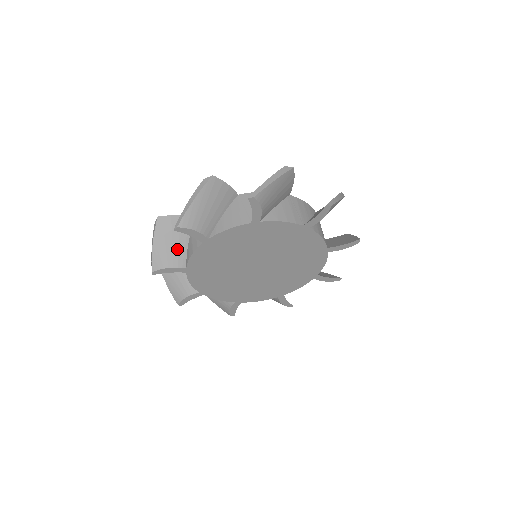
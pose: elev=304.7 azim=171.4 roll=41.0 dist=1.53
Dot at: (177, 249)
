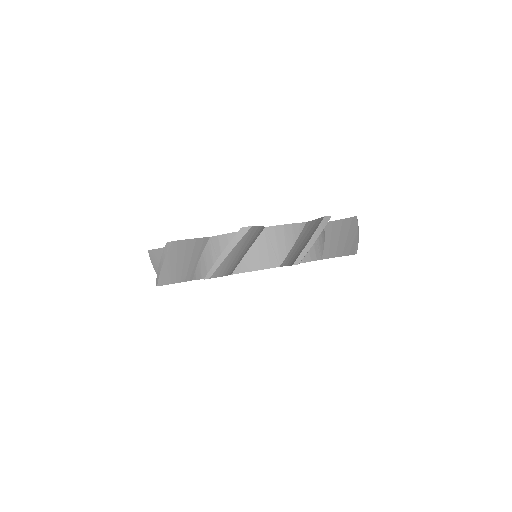
Dot at: occluded
